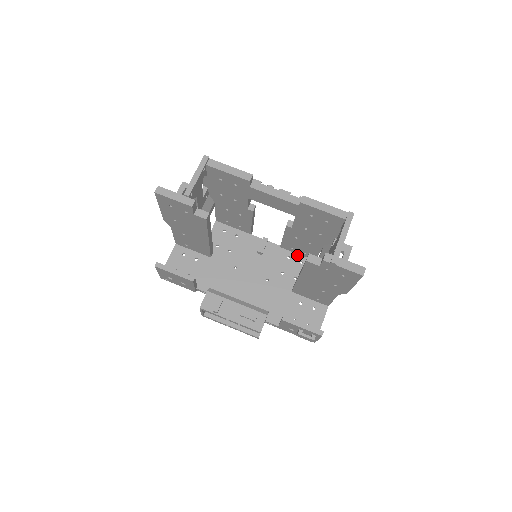
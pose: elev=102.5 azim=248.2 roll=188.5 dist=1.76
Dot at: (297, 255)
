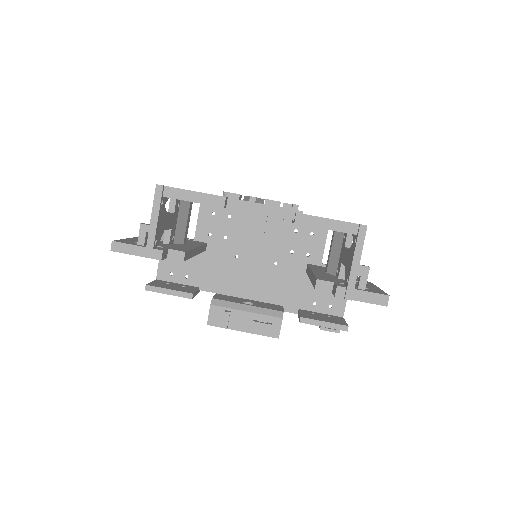
Dot at: (305, 226)
